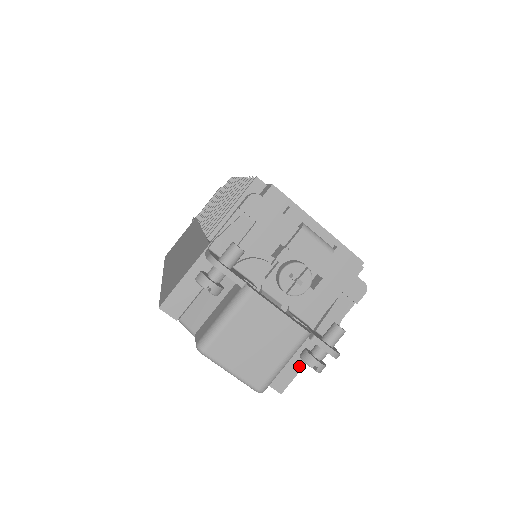
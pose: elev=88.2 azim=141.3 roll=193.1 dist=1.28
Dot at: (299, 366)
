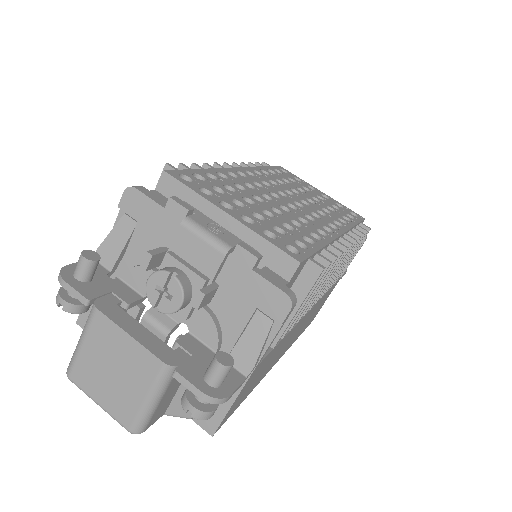
Dot at: (226, 404)
